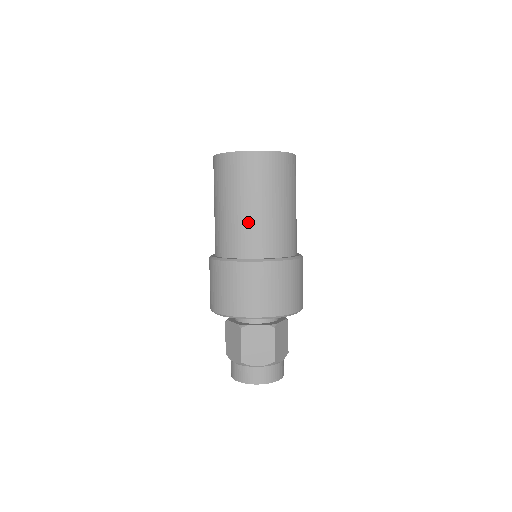
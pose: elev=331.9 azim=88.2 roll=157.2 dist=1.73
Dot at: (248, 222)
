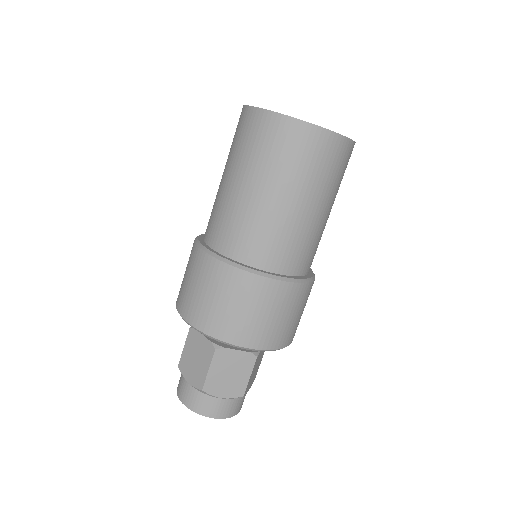
Dot at: (223, 201)
